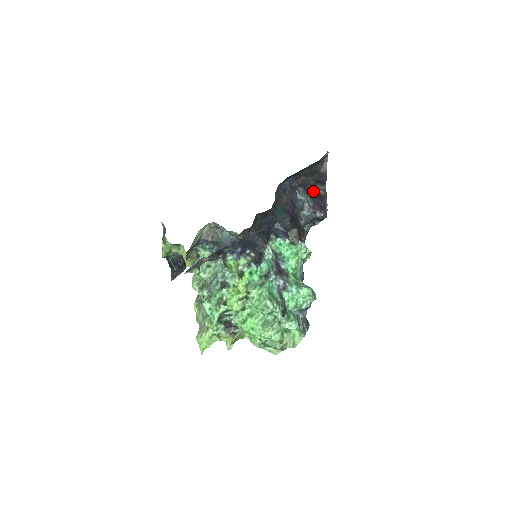
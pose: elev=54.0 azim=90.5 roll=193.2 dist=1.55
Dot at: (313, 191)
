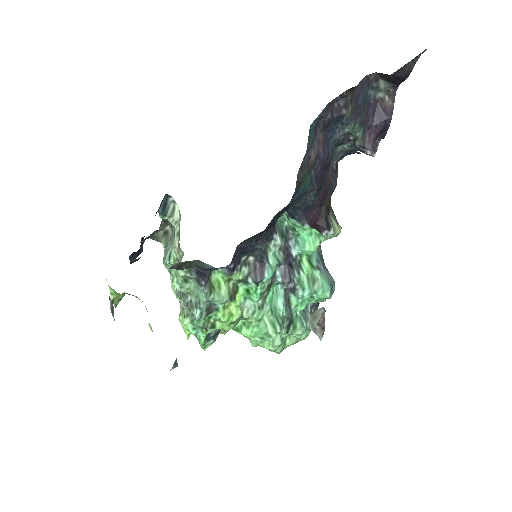
Dot at: (370, 95)
